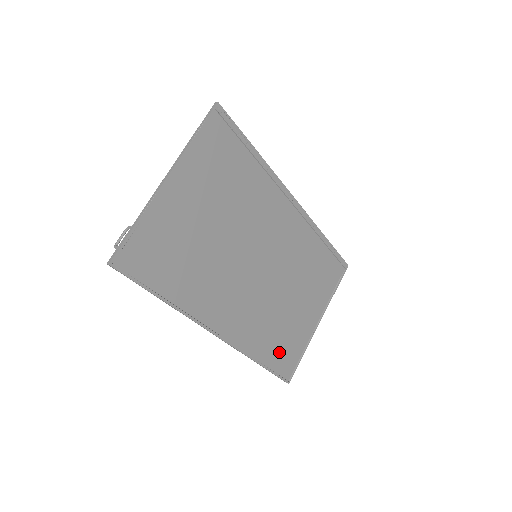
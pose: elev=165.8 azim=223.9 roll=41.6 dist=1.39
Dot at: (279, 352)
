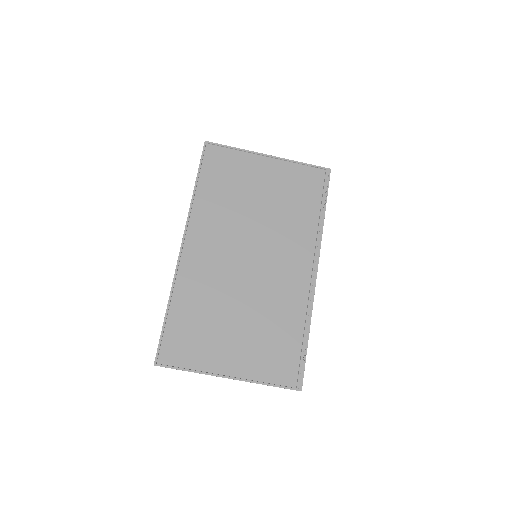
Dot at: (184, 330)
